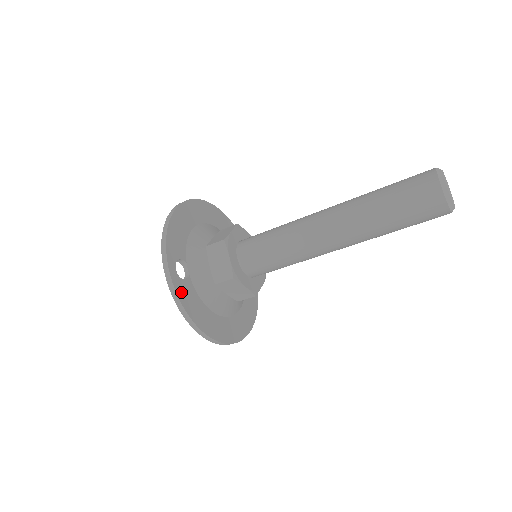
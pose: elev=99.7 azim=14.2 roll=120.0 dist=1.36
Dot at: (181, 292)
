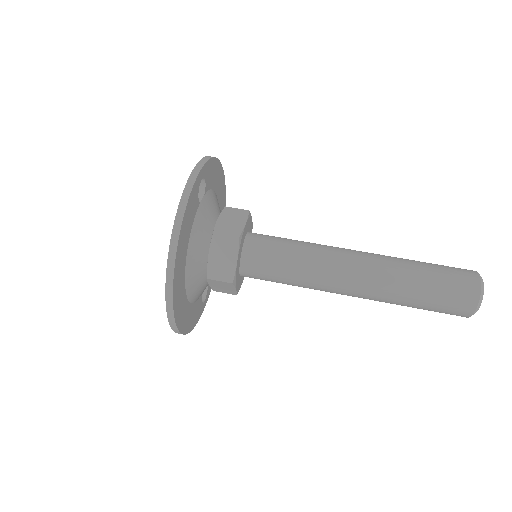
Dot at: (193, 194)
